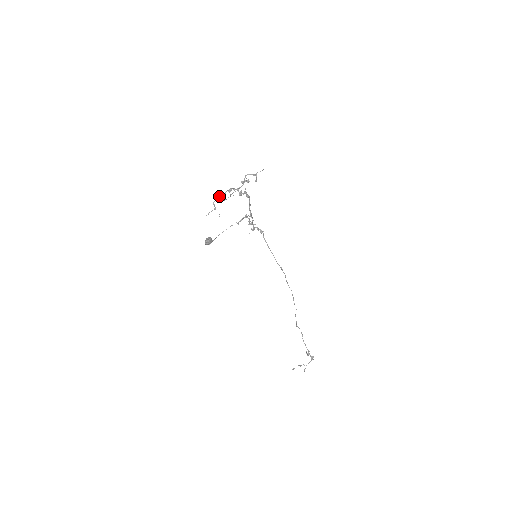
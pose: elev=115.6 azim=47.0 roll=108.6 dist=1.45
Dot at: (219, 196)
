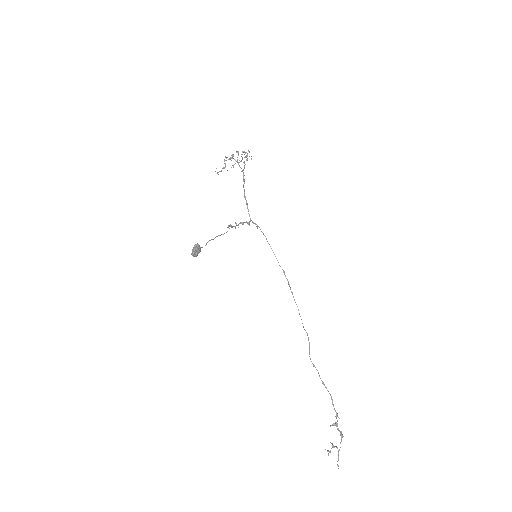
Dot at: (227, 157)
